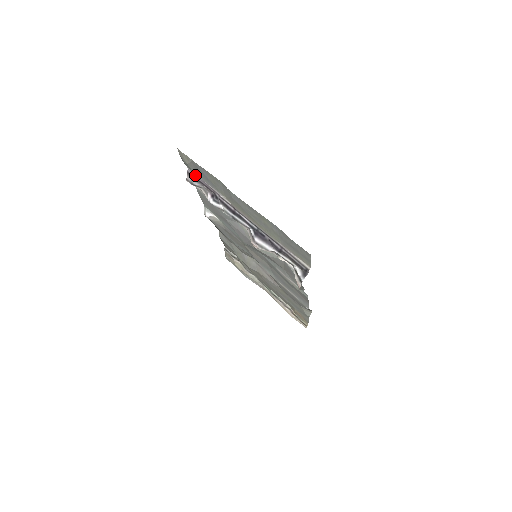
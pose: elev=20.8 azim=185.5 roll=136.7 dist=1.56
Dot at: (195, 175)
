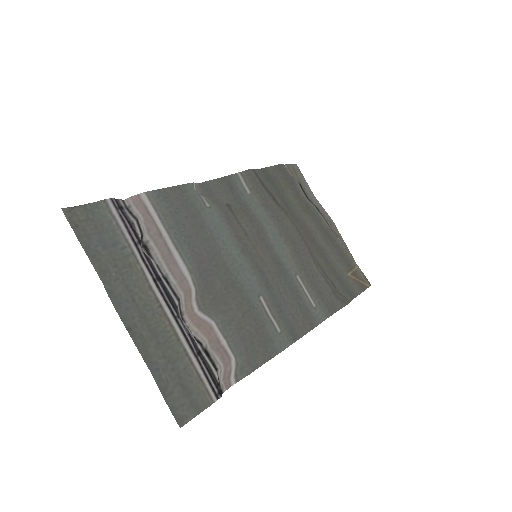
Dot at: (118, 211)
